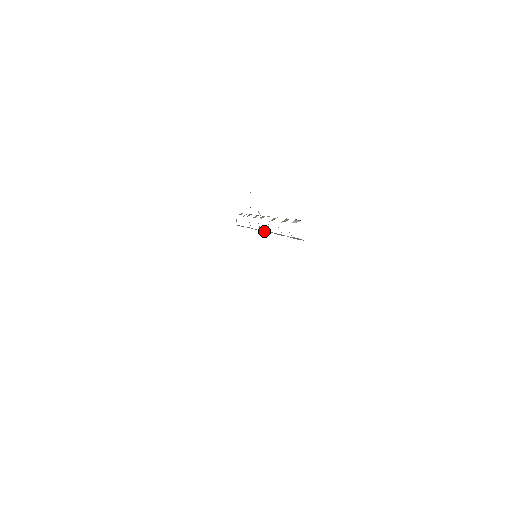
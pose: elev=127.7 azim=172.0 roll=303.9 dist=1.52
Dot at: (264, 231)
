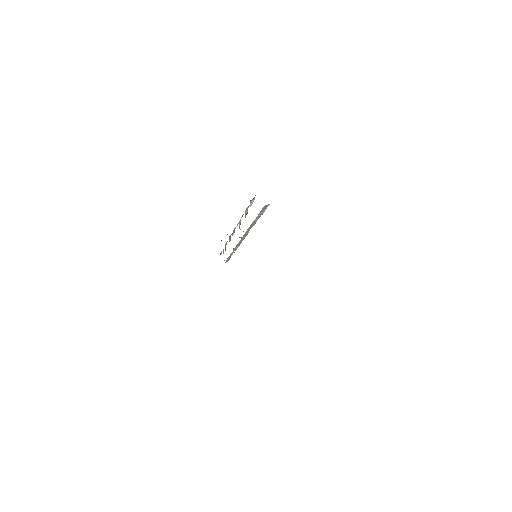
Dot at: occluded
